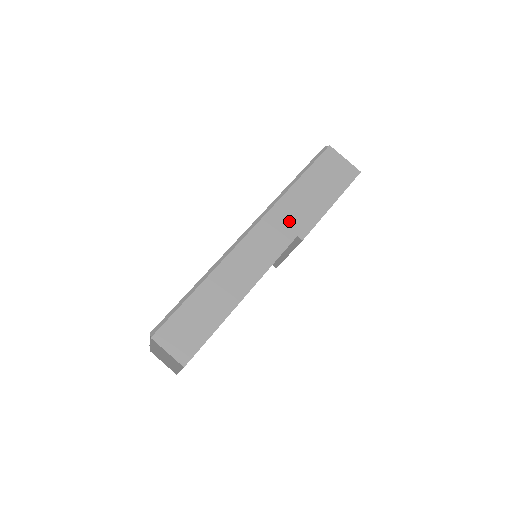
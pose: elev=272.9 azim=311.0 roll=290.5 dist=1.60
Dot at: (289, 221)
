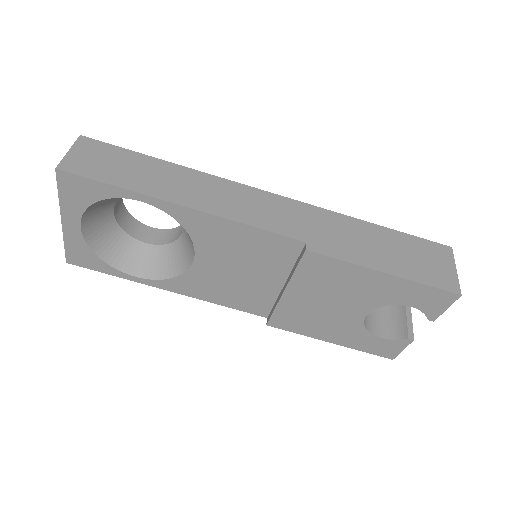
Dot at: (317, 228)
